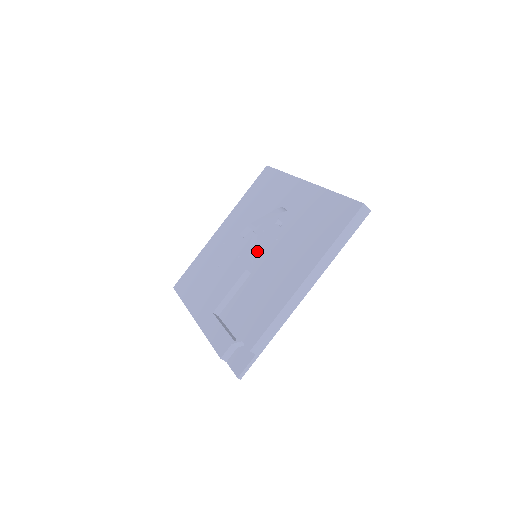
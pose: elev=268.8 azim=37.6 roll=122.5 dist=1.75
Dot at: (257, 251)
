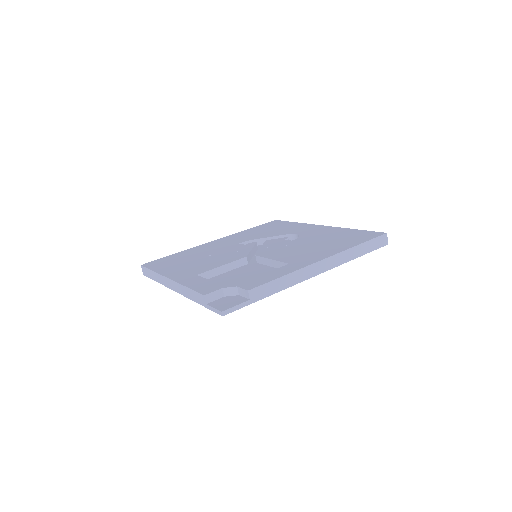
Dot at: (262, 249)
